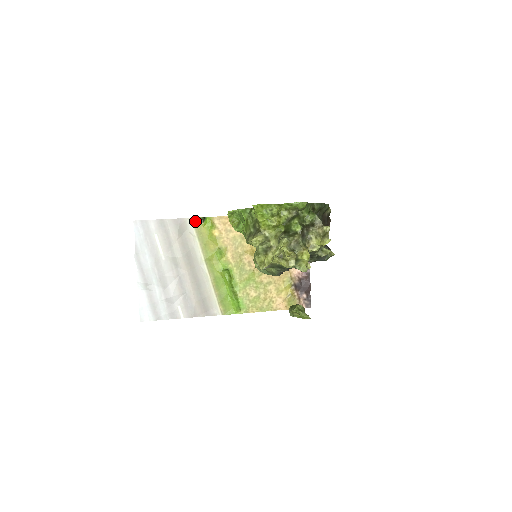
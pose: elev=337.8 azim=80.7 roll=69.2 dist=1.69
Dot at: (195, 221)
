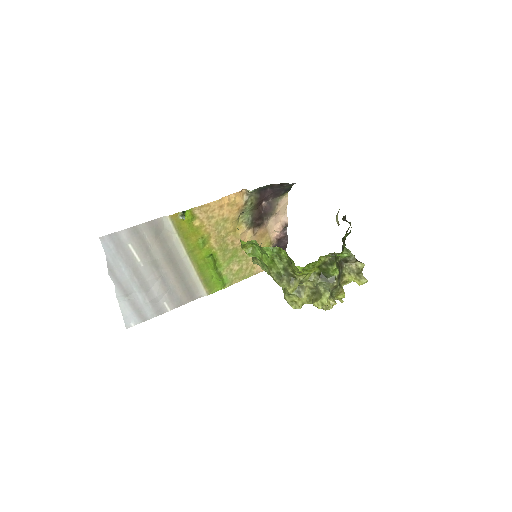
Dot at: (173, 218)
